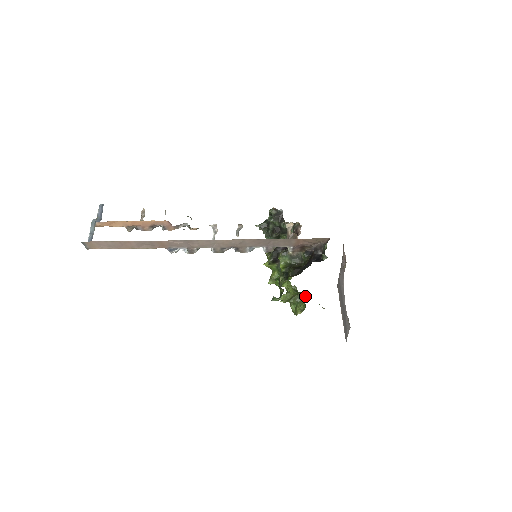
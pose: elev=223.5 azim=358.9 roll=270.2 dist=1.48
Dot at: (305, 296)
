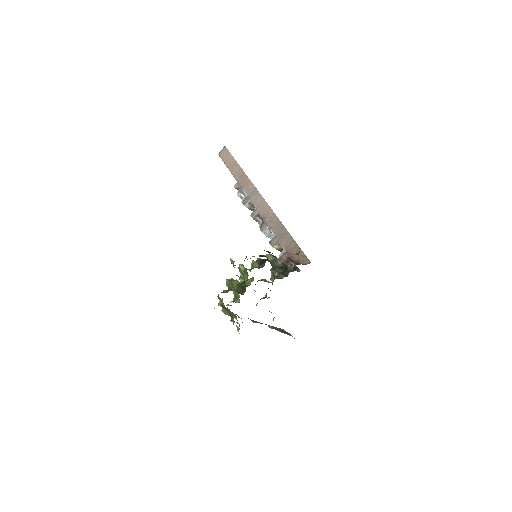
Dot at: (241, 293)
